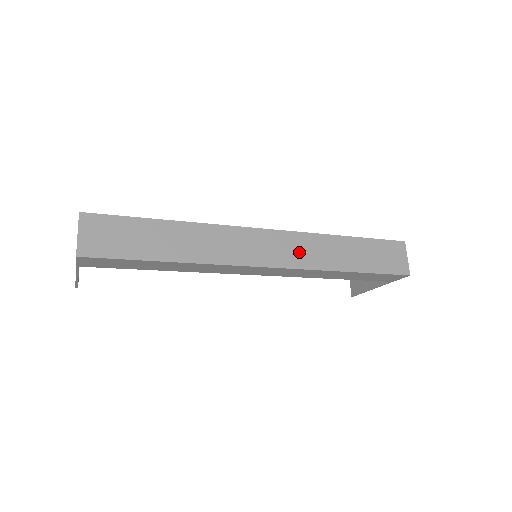
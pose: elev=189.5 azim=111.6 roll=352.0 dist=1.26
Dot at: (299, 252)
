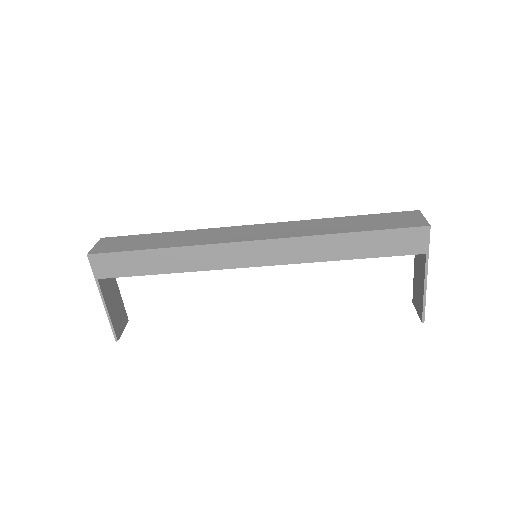
Dot at: (287, 230)
